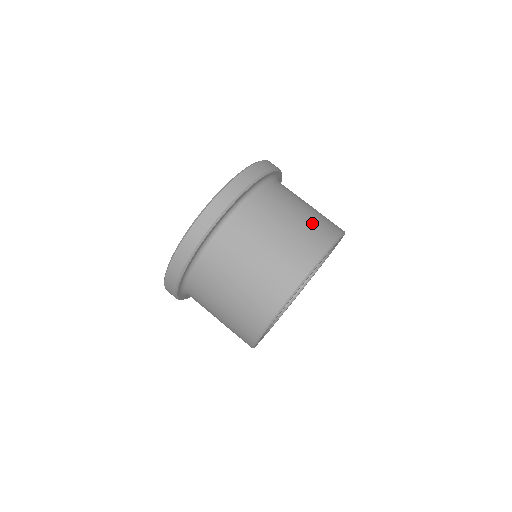
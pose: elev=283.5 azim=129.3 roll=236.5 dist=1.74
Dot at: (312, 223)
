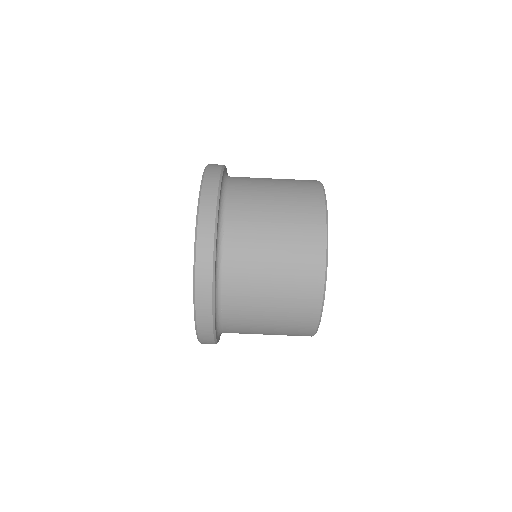
Dot at: (293, 253)
